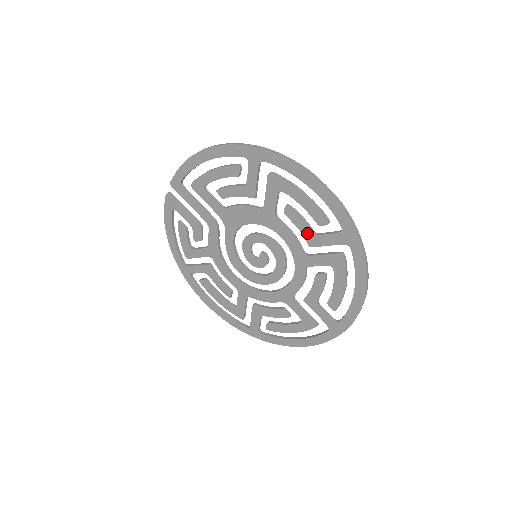
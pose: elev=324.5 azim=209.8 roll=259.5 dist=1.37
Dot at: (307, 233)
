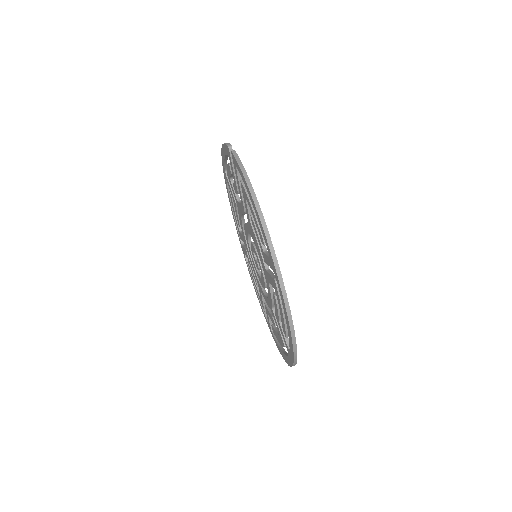
Dot at: (277, 315)
